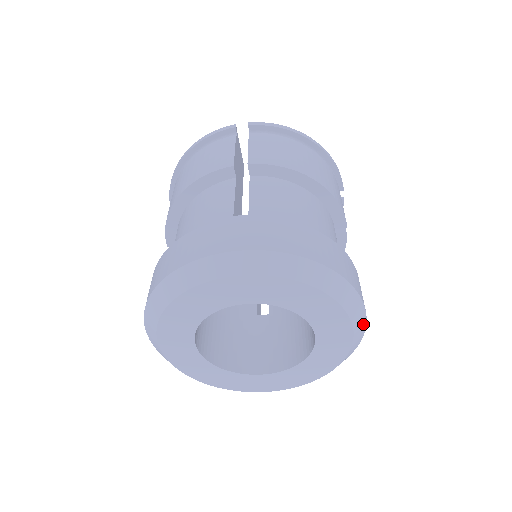
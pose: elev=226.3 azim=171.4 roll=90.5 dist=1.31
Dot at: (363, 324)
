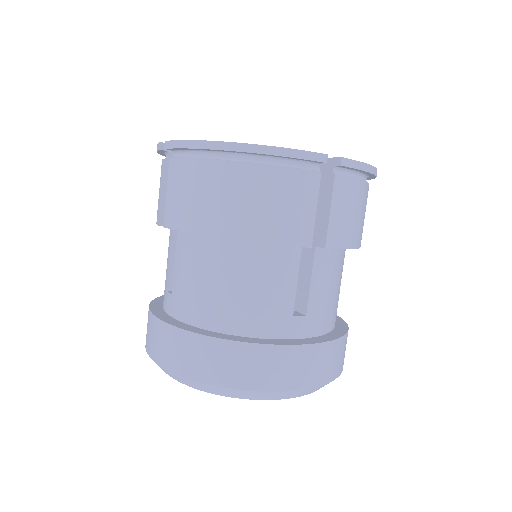
Dot at: (297, 392)
